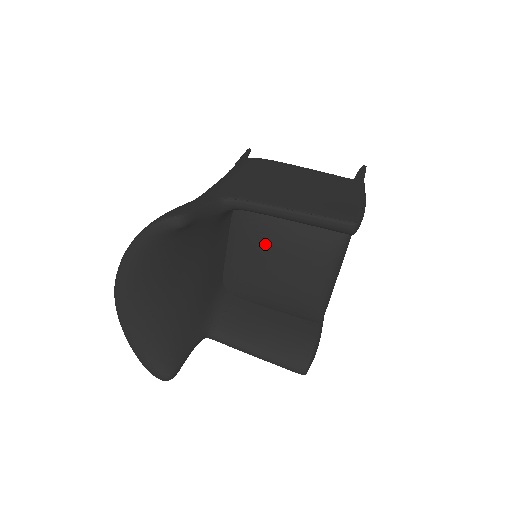
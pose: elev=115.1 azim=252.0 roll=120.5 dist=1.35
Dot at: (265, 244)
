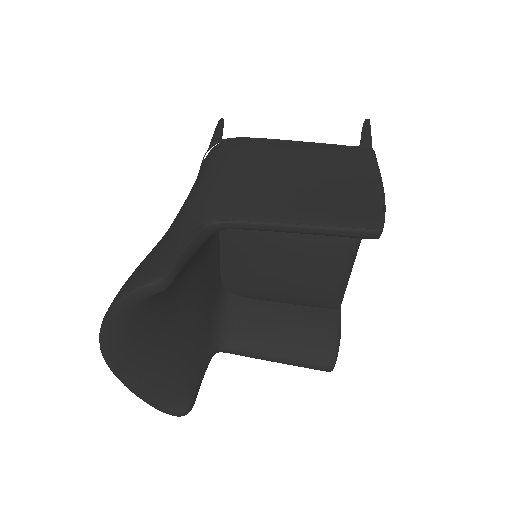
Dot at: (265, 246)
